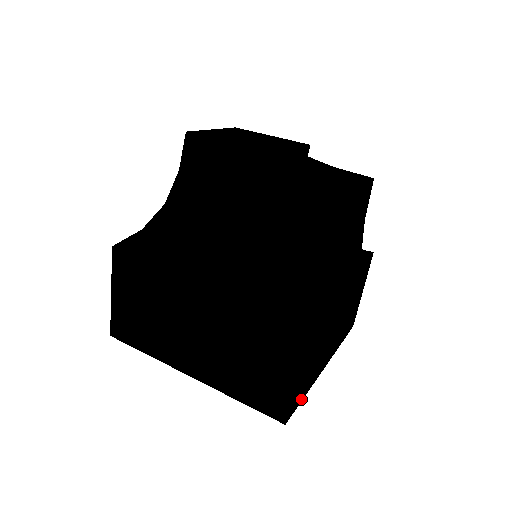
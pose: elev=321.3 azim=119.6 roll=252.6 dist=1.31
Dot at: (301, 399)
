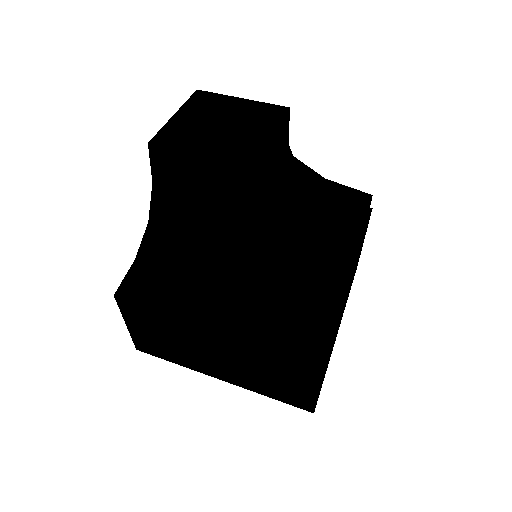
Dot at: occluded
